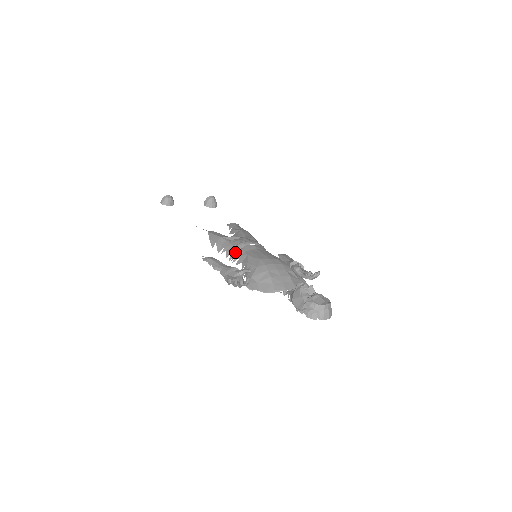
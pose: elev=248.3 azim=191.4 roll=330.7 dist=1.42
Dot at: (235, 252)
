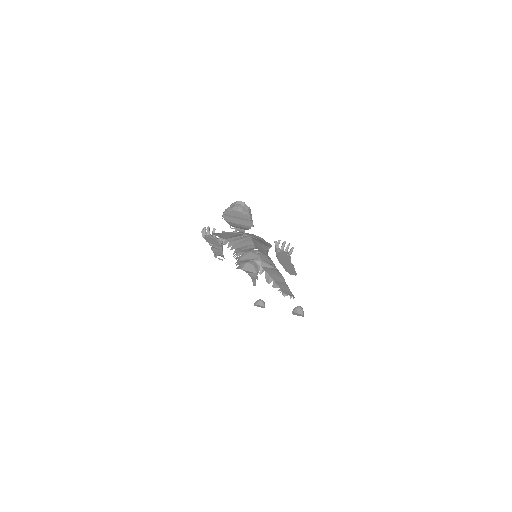
Dot at: (240, 253)
